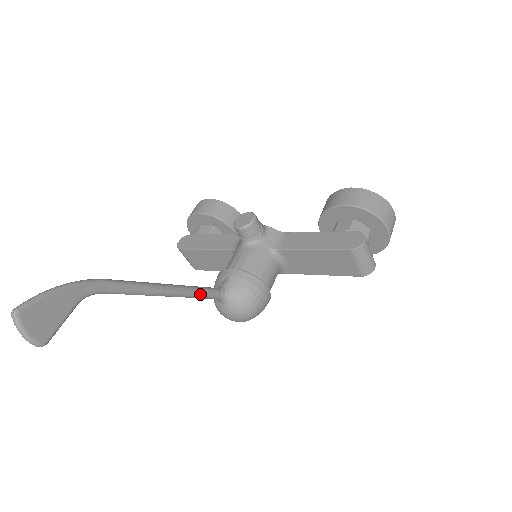
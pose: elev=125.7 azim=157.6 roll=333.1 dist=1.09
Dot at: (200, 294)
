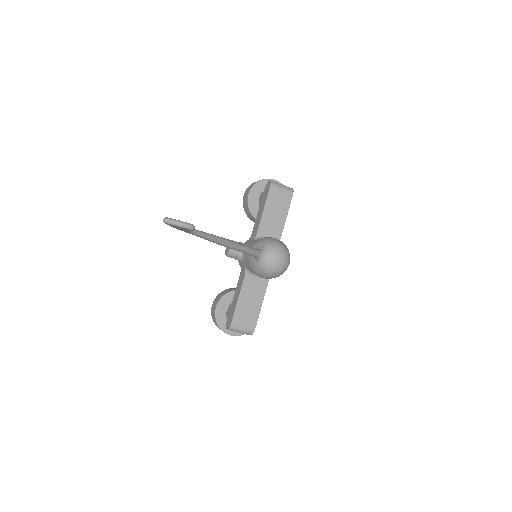
Dot at: (246, 246)
